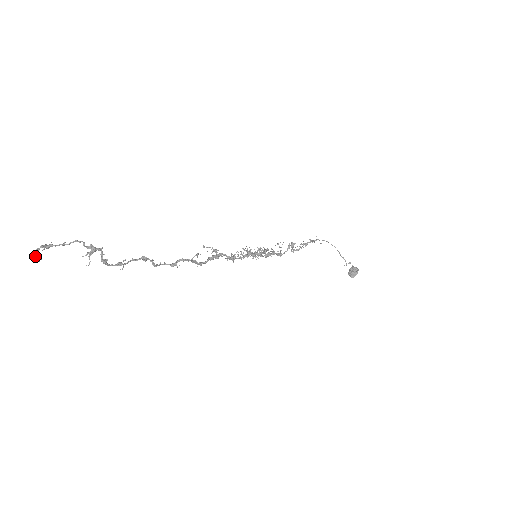
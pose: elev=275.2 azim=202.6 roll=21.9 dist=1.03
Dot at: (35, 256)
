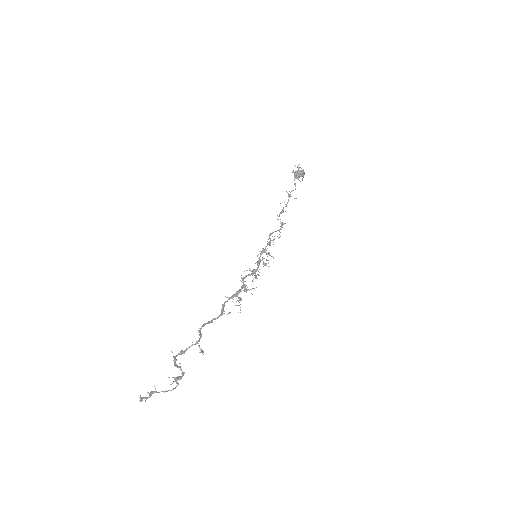
Dot at: occluded
